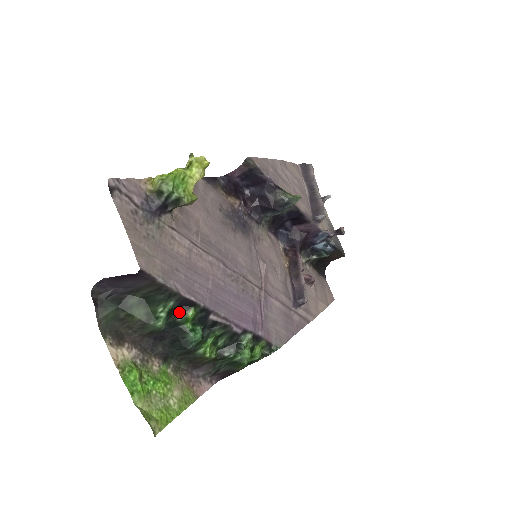
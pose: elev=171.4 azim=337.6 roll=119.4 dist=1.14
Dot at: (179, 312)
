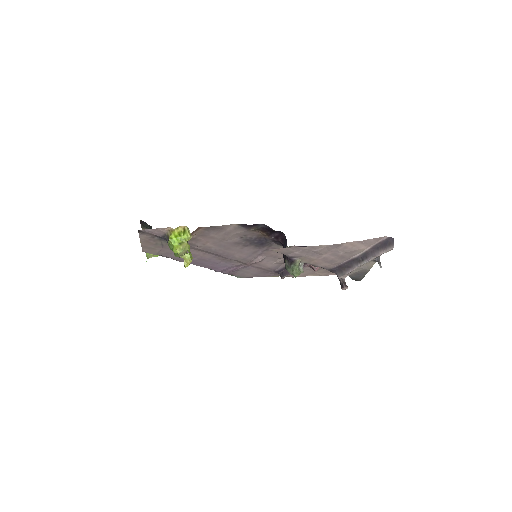
Dot at: occluded
